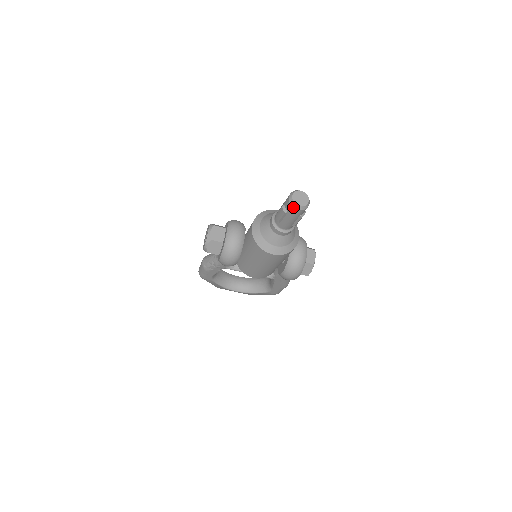
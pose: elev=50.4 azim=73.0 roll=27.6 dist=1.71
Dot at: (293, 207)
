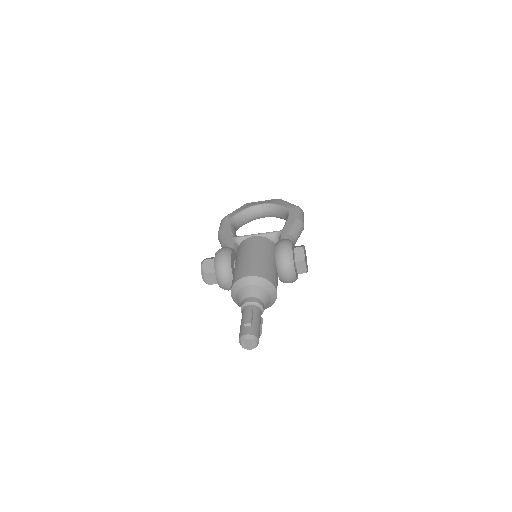
Dot at: (246, 348)
